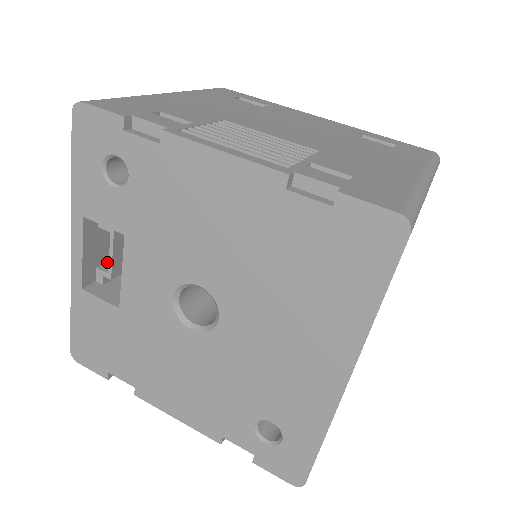
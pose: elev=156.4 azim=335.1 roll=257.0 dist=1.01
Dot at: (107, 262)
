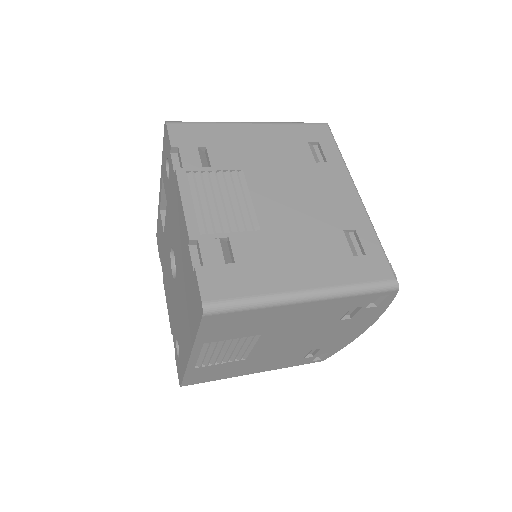
Dot at: occluded
